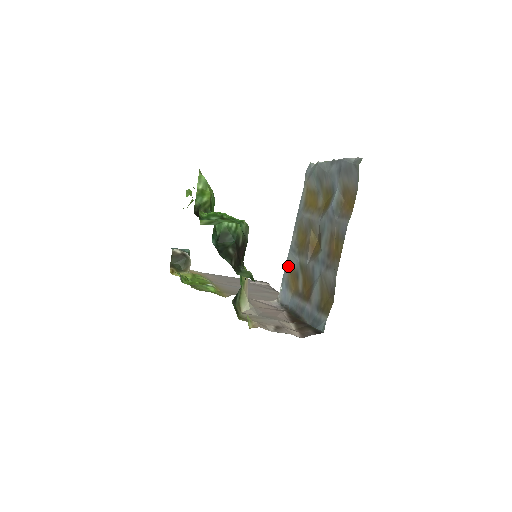
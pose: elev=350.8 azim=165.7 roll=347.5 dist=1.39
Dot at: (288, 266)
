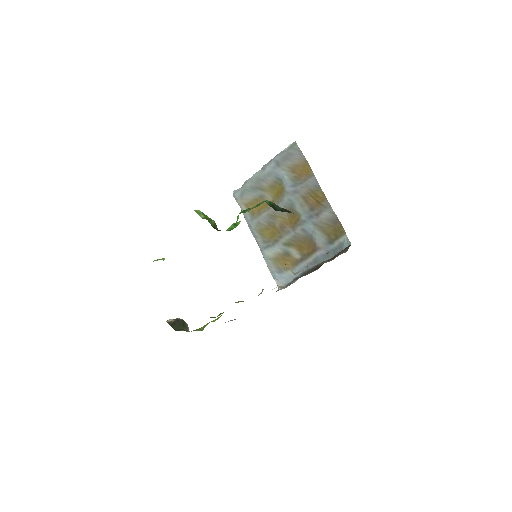
Dot at: (270, 261)
